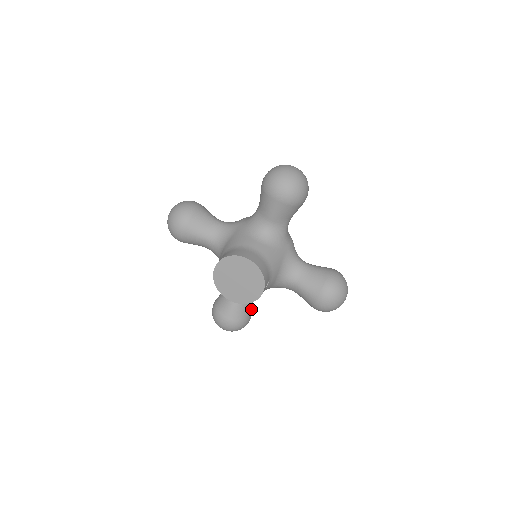
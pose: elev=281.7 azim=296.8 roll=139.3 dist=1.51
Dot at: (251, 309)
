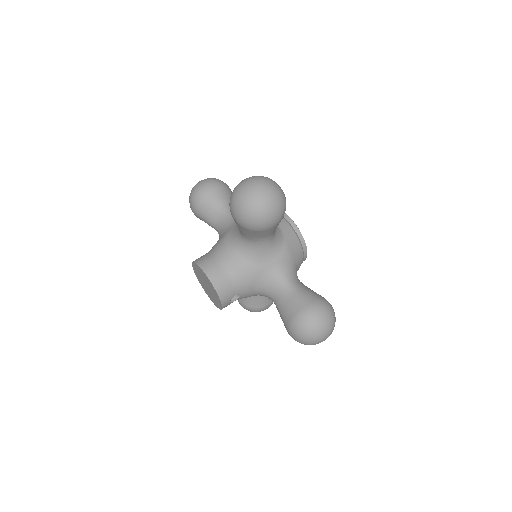
Dot at: (265, 299)
